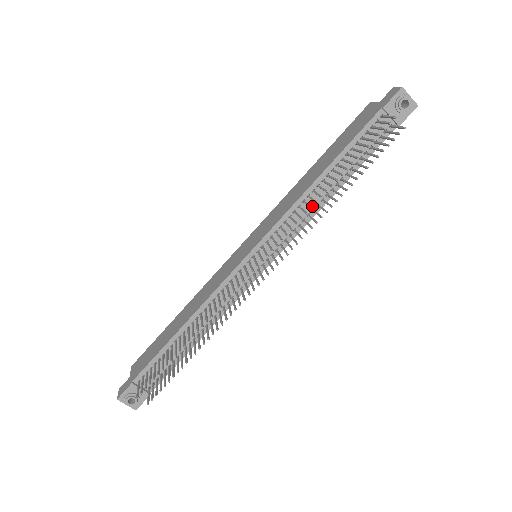
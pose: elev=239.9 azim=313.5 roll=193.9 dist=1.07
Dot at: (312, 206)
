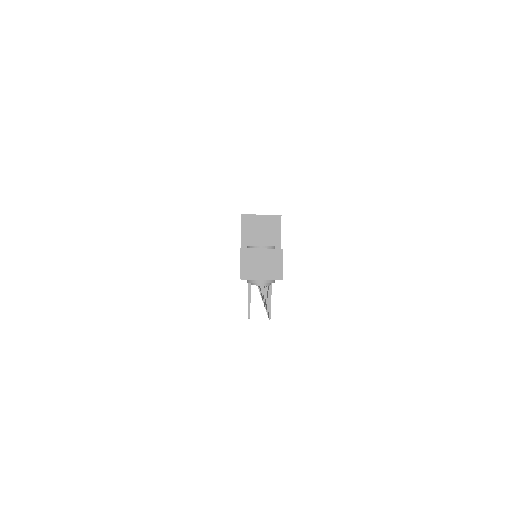
Dot at: occluded
